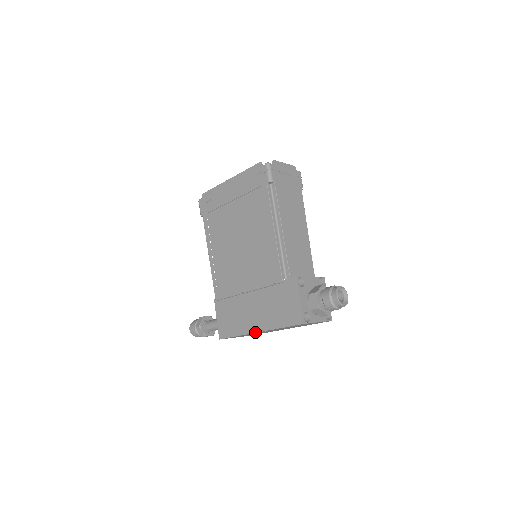
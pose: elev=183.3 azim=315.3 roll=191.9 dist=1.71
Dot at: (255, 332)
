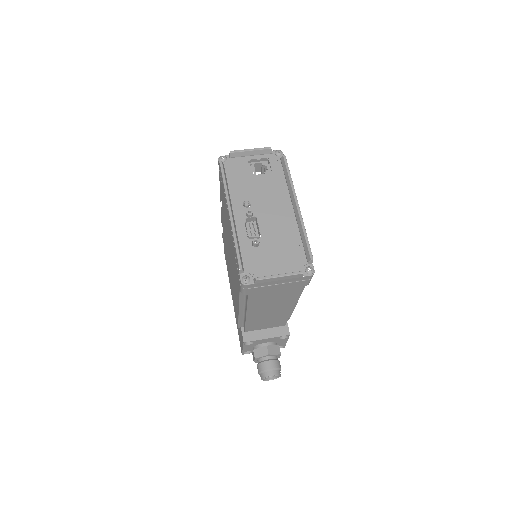
Dot at: occluded
